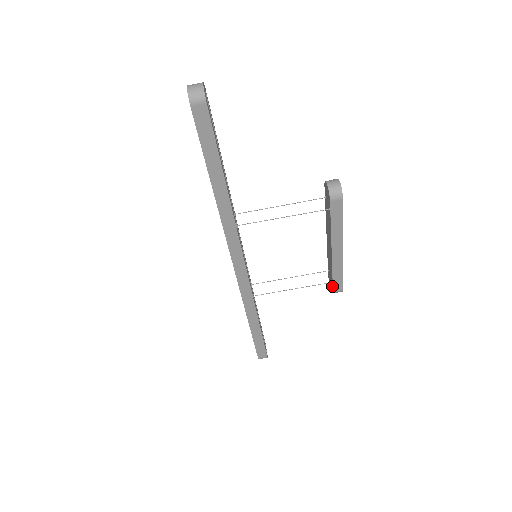
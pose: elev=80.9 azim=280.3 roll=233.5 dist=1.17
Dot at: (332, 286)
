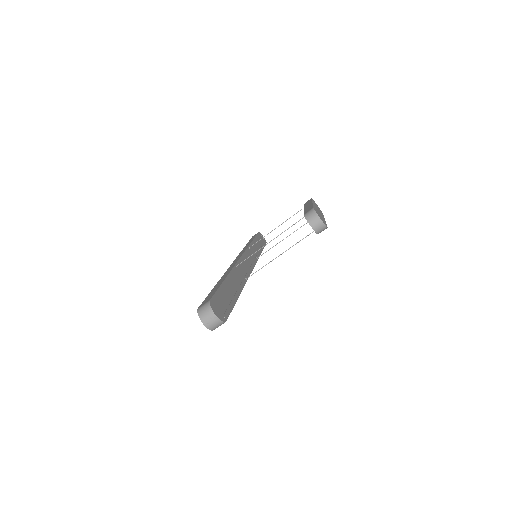
Dot at: occluded
